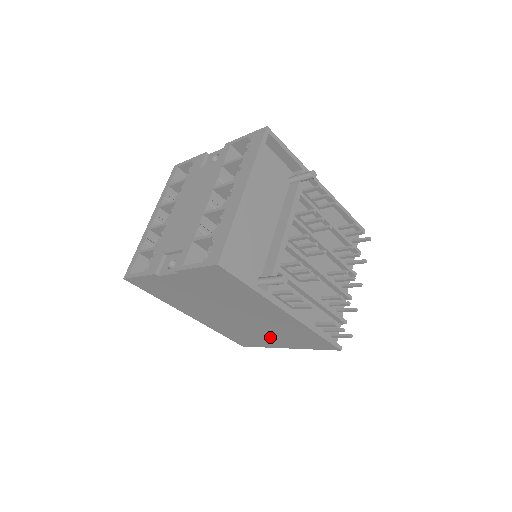
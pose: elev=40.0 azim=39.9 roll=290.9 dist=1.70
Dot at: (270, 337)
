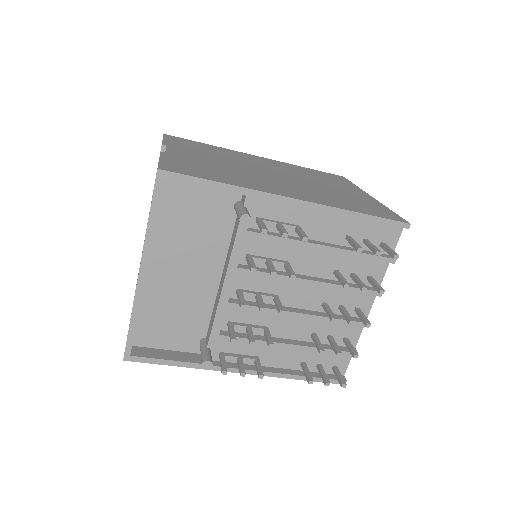
Dot at: occluded
